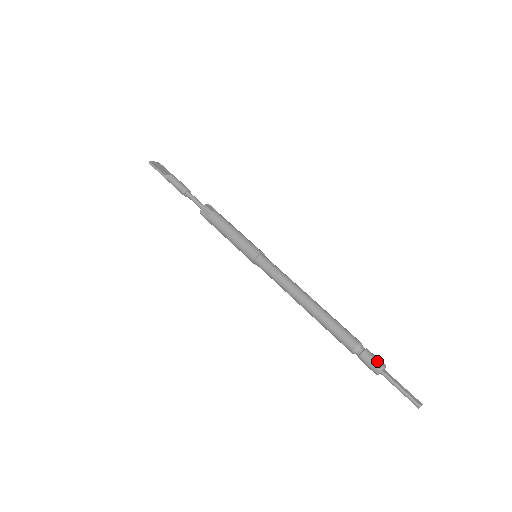
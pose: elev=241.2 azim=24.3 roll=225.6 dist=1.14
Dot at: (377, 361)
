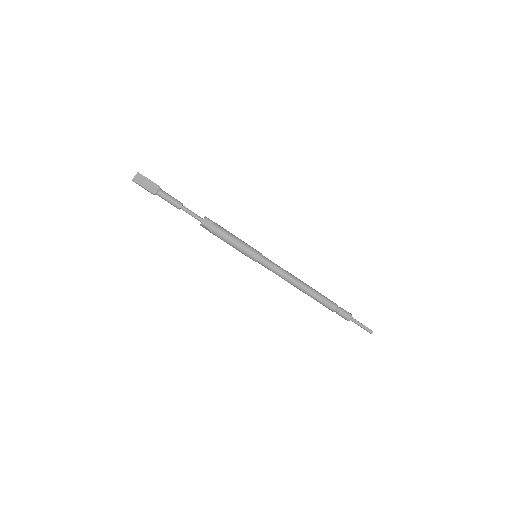
Dot at: (347, 317)
